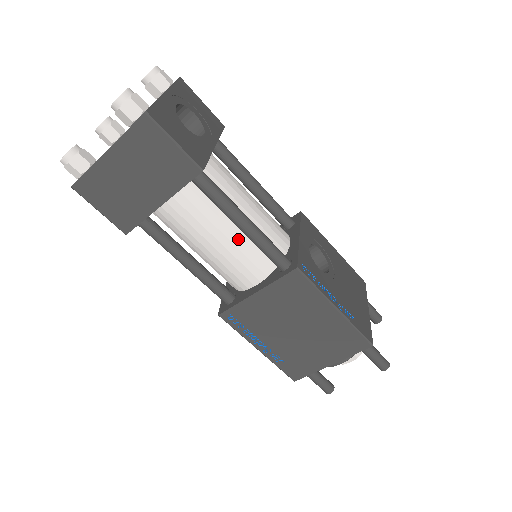
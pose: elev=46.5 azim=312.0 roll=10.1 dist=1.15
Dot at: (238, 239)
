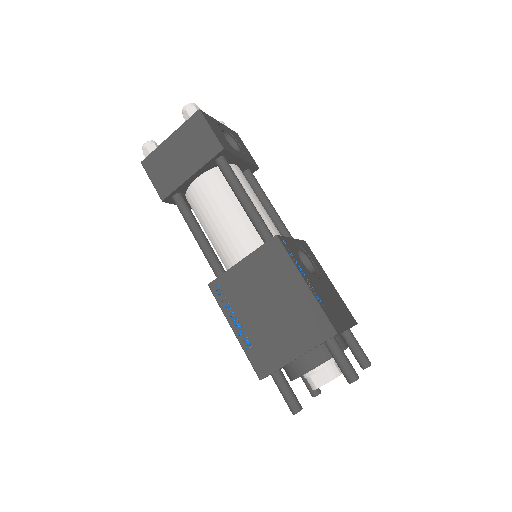
Dot at: (239, 217)
